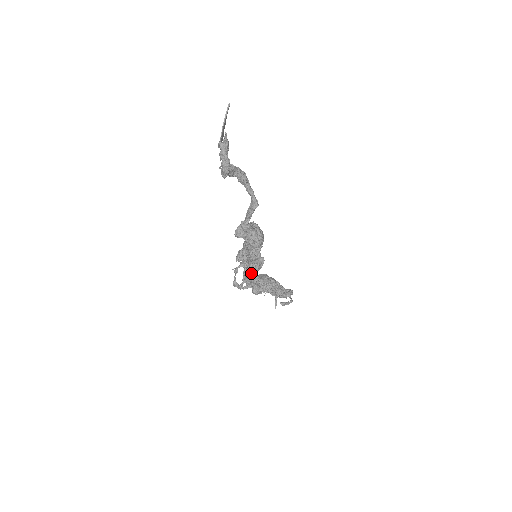
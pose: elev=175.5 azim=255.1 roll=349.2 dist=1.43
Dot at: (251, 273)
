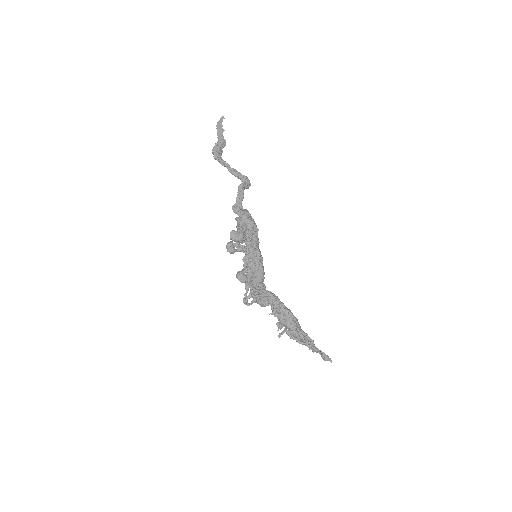
Dot at: (229, 242)
